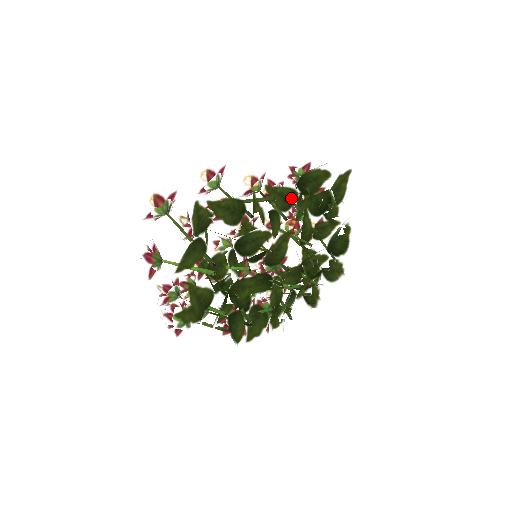
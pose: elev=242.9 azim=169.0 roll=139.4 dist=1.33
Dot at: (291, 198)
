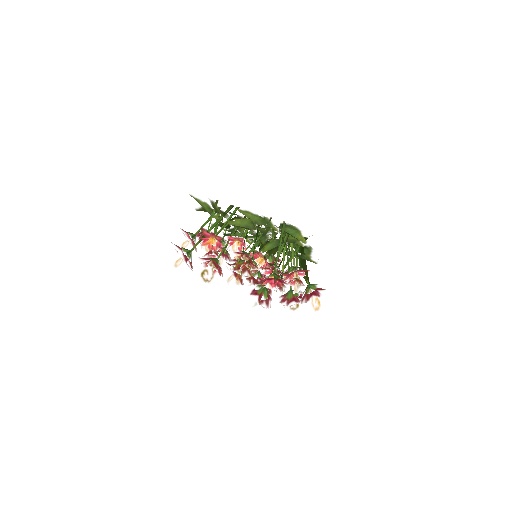
Dot at: (228, 227)
